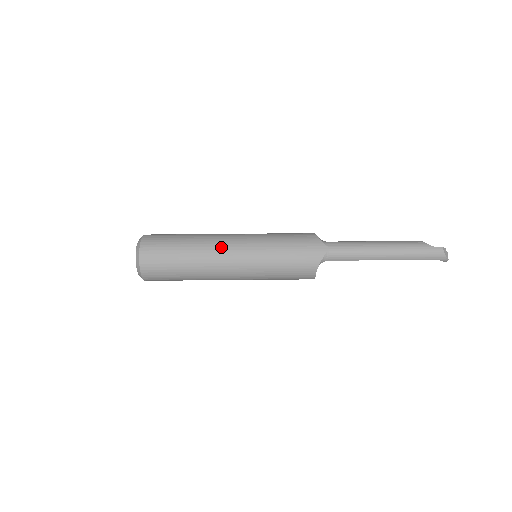
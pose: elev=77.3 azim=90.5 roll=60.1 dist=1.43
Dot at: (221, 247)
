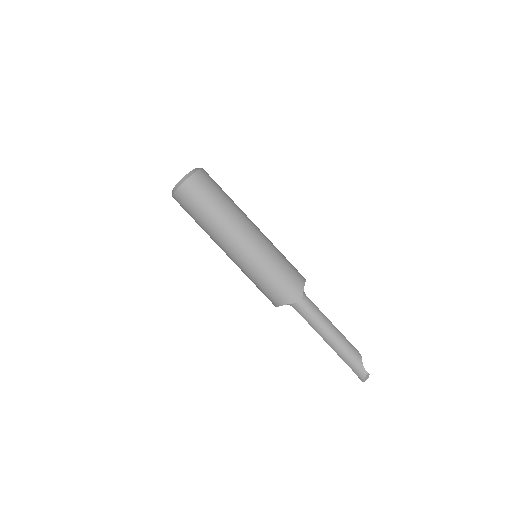
Dot at: (239, 231)
